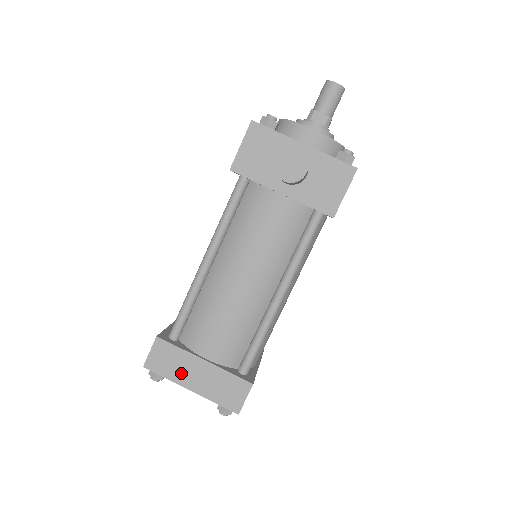
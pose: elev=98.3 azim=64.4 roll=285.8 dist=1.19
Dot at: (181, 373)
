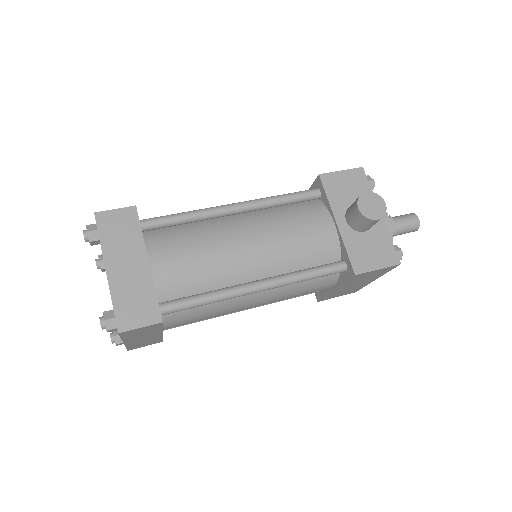
Dot at: (117, 250)
